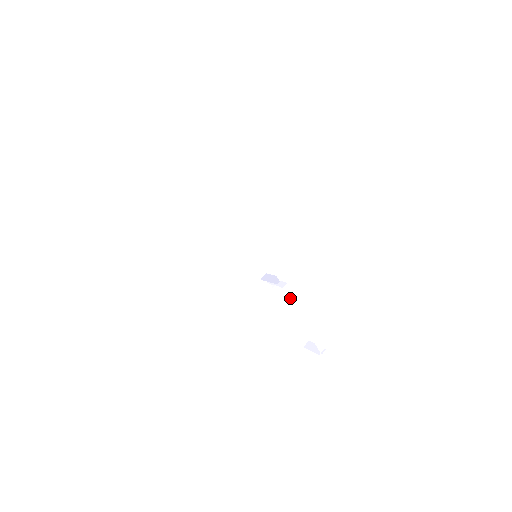
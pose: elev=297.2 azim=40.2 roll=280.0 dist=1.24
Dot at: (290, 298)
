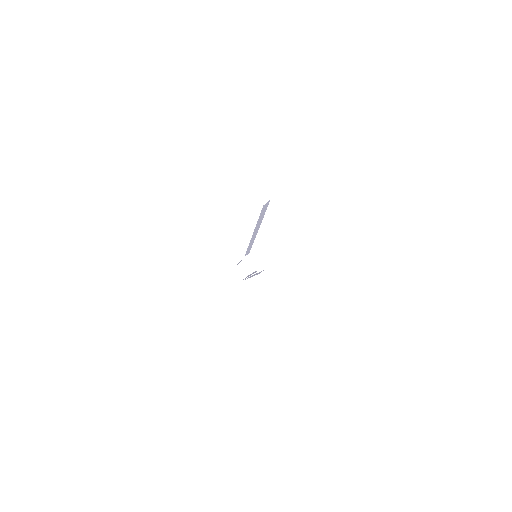
Dot at: (256, 271)
